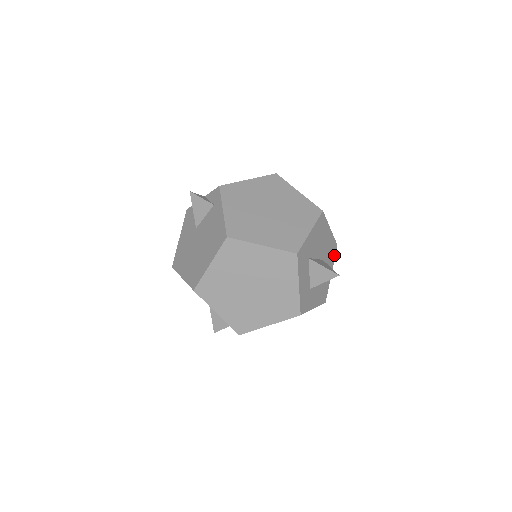
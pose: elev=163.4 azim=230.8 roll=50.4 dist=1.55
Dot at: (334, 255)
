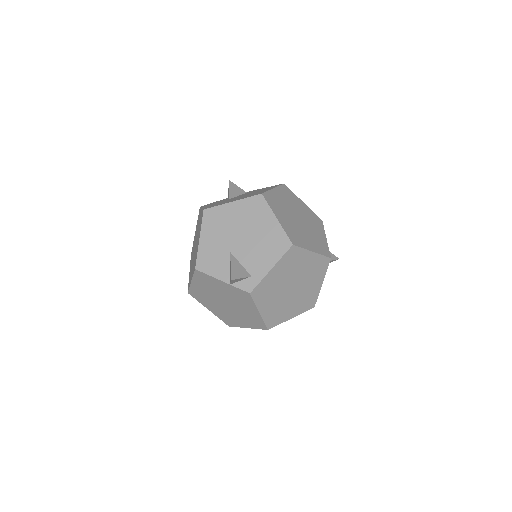
Dot at: occluded
